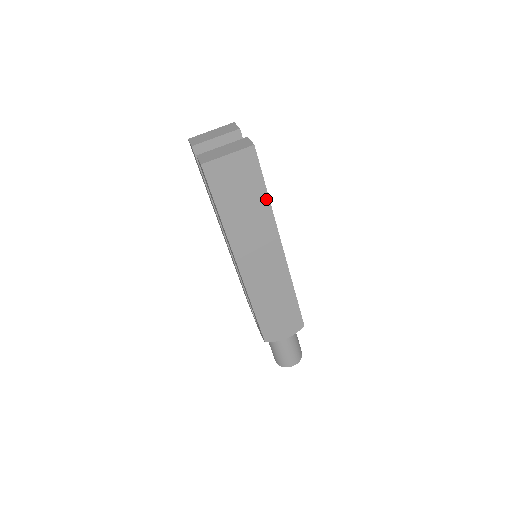
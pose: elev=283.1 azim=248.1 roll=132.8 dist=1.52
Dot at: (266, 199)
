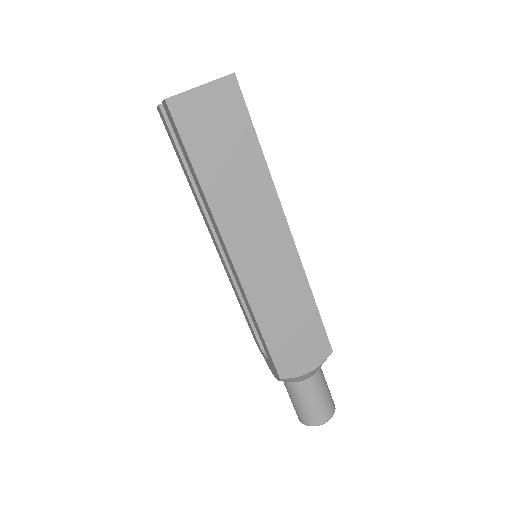
Dot at: (258, 153)
